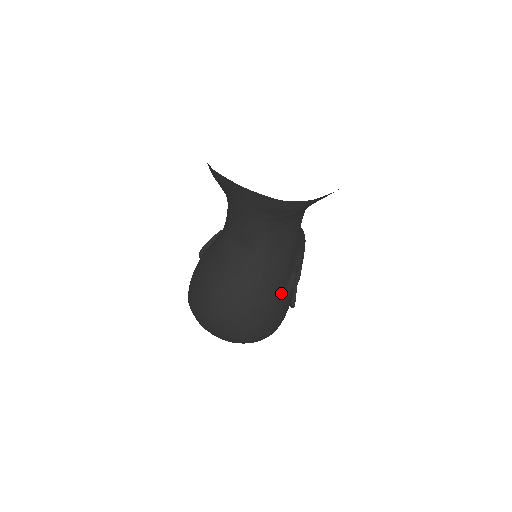
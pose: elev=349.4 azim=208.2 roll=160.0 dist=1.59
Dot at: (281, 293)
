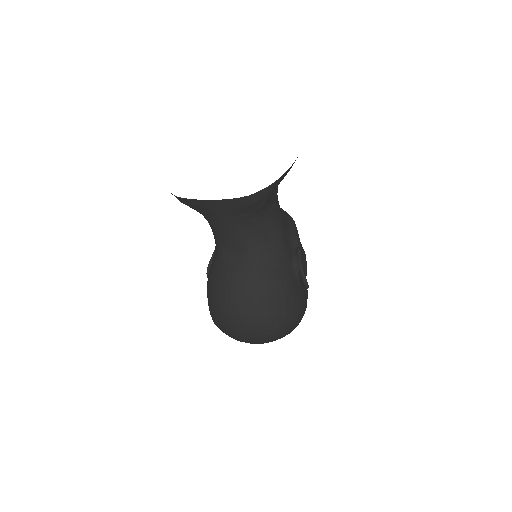
Dot at: (290, 279)
